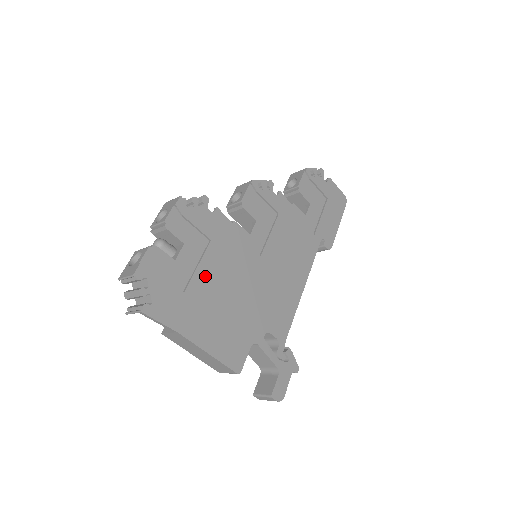
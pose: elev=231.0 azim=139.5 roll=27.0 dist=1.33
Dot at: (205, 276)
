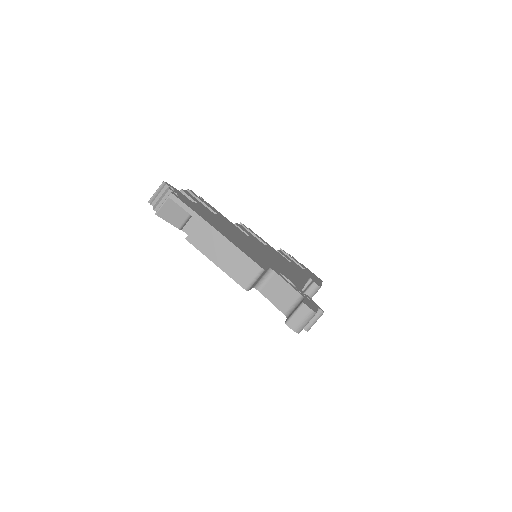
Dot at: (217, 219)
